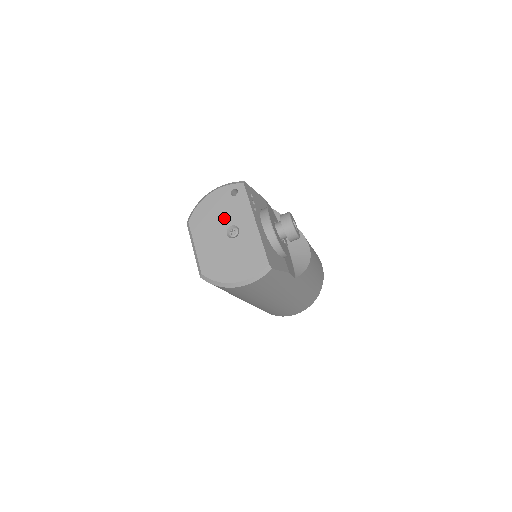
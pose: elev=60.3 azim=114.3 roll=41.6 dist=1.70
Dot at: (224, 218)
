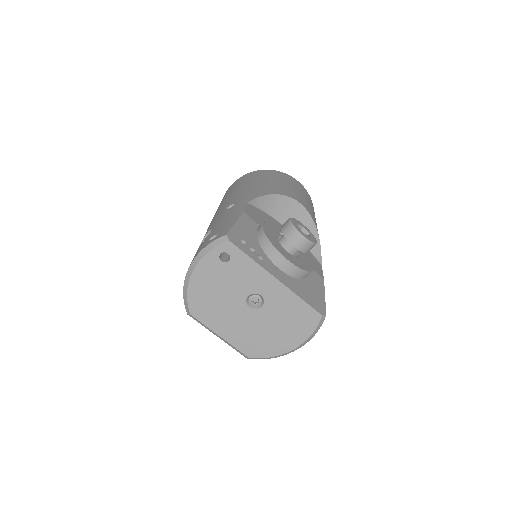
Dot at: (233, 292)
